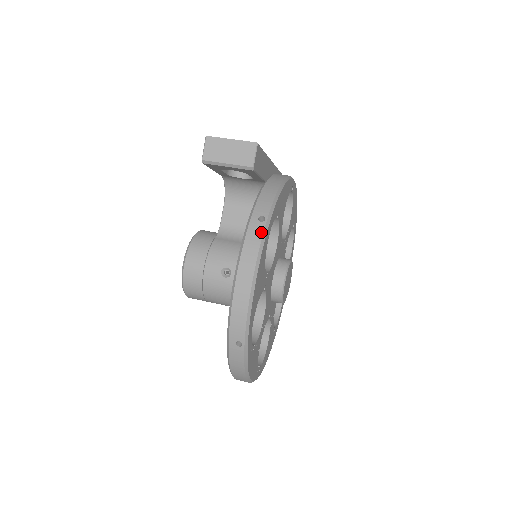
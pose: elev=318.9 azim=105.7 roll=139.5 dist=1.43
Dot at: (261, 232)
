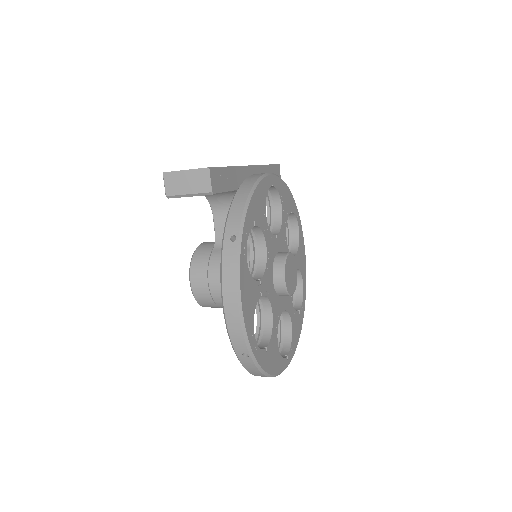
Dot at: (235, 252)
